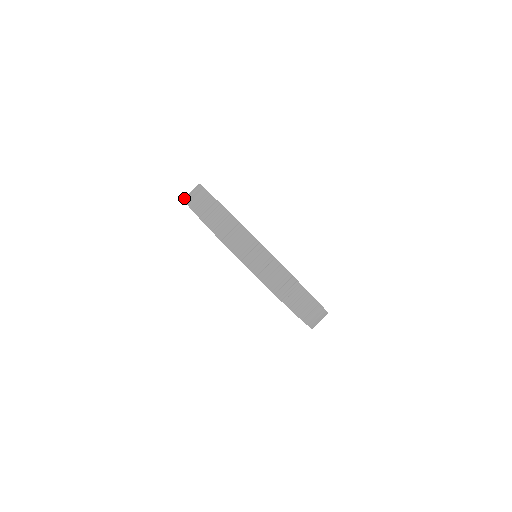
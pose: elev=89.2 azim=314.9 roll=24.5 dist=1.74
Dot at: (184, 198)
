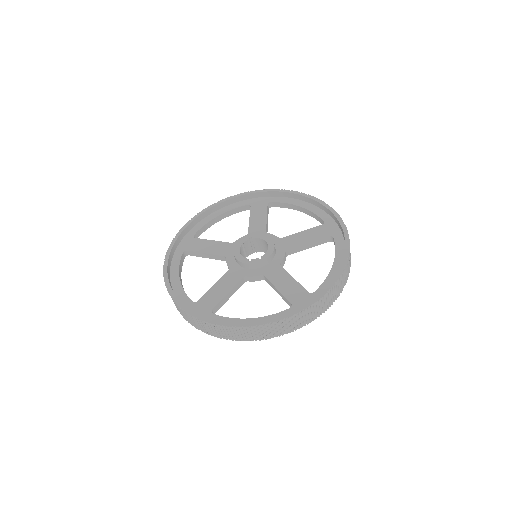
Dot at: occluded
